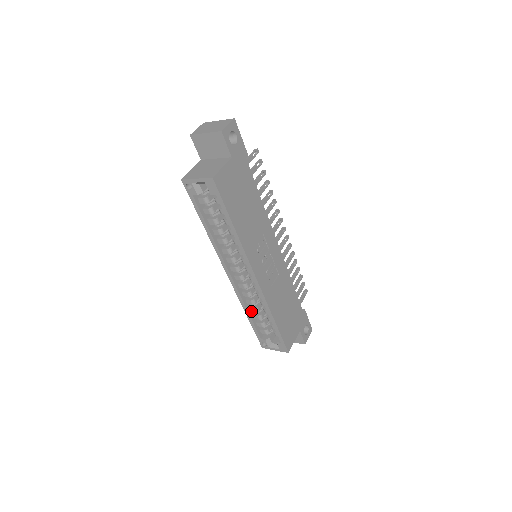
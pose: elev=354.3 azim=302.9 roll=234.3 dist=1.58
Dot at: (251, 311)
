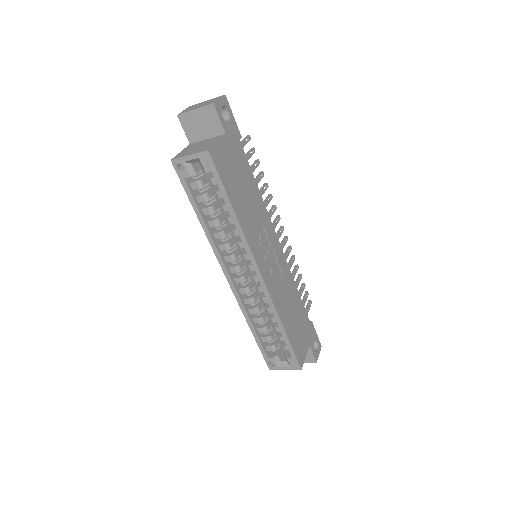
Dot at: (255, 322)
